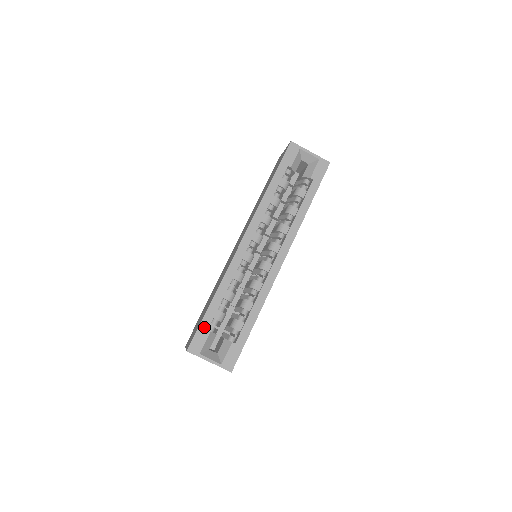
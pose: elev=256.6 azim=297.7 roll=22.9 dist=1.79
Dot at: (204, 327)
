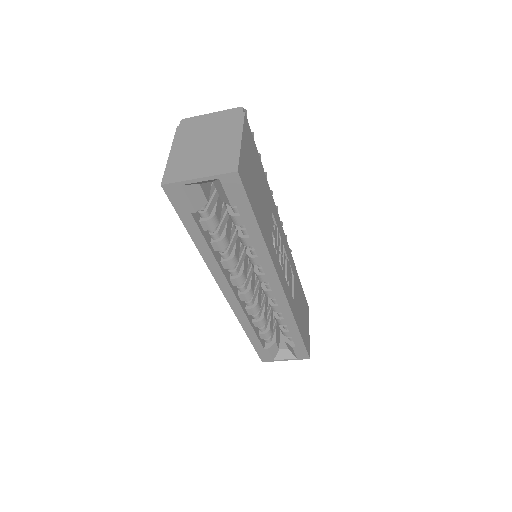
Dot at: (260, 349)
